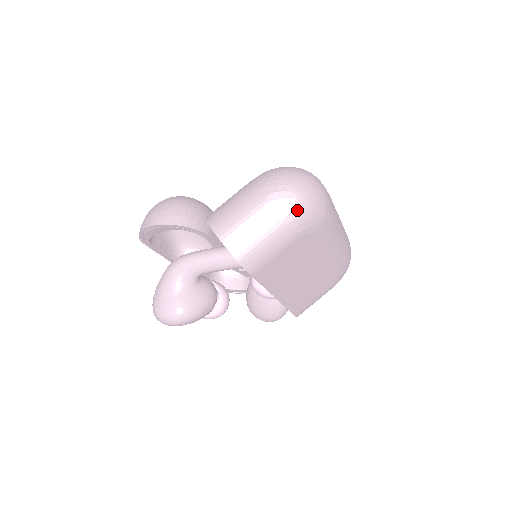
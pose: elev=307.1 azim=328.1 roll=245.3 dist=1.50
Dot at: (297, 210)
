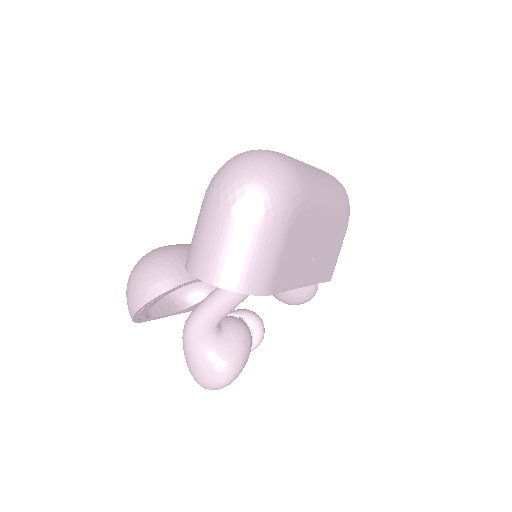
Dot at: (270, 204)
